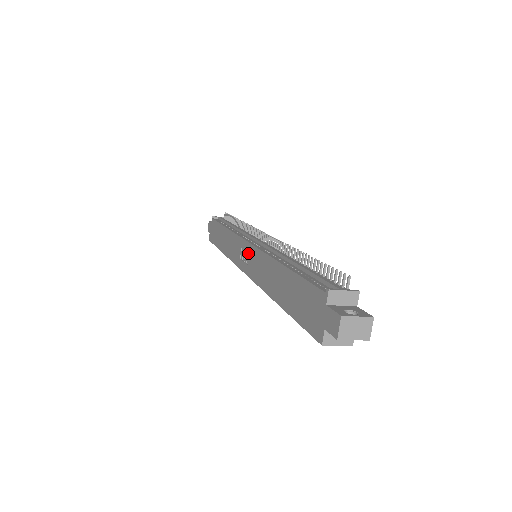
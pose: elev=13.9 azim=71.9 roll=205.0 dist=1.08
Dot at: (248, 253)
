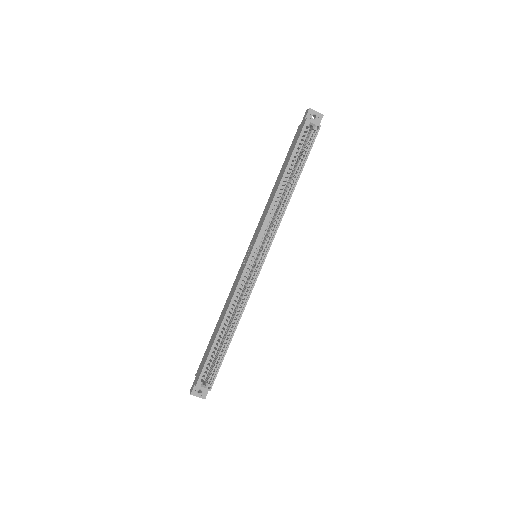
Dot at: (250, 246)
